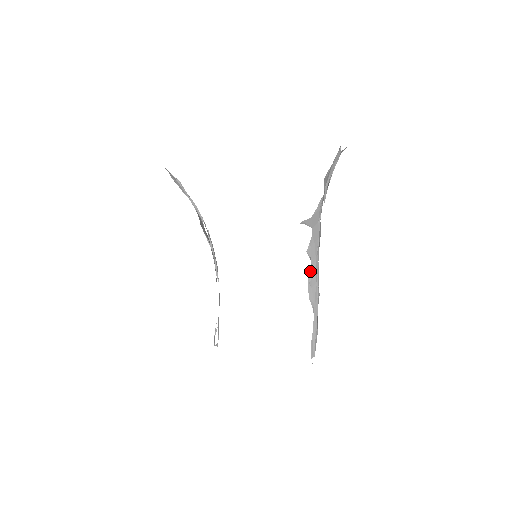
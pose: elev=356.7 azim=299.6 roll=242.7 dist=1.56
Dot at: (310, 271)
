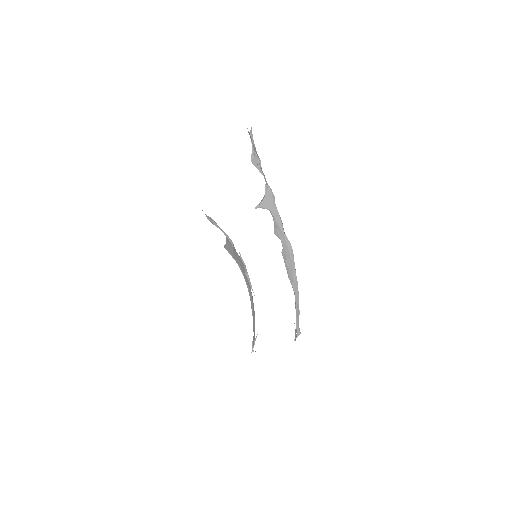
Dot at: (283, 251)
